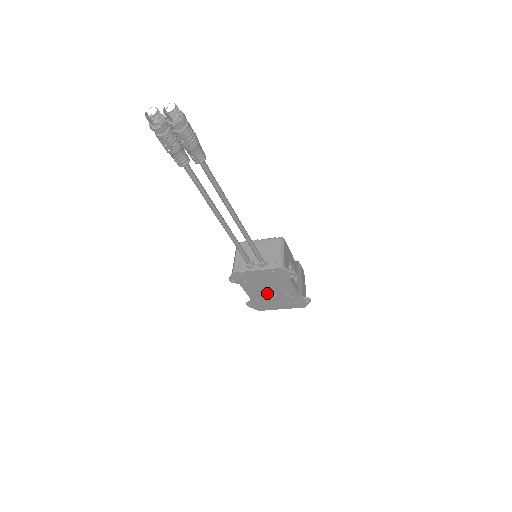
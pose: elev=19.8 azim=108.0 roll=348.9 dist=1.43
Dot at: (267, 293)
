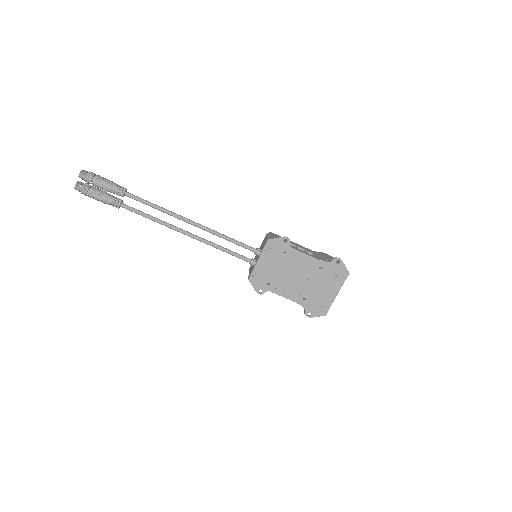
Dot at: (300, 283)
